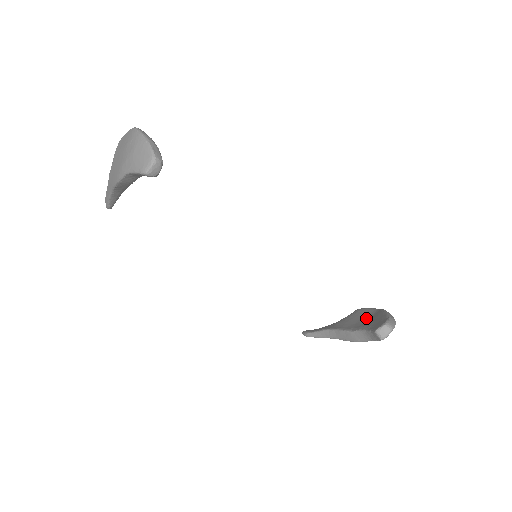
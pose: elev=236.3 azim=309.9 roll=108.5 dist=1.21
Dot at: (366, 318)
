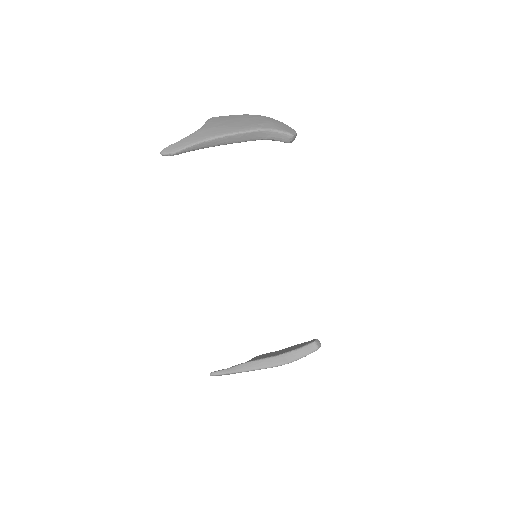
Dot at: (279, 352)
